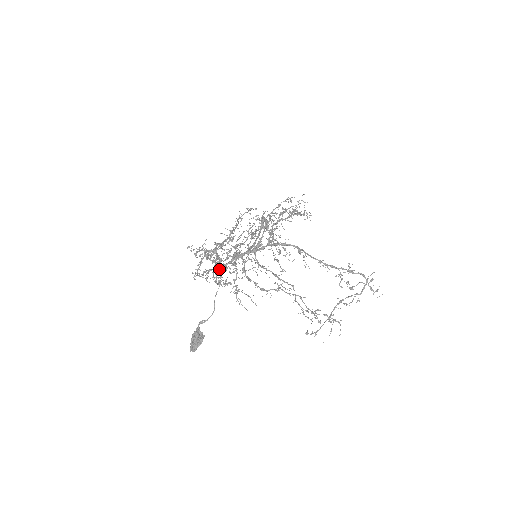
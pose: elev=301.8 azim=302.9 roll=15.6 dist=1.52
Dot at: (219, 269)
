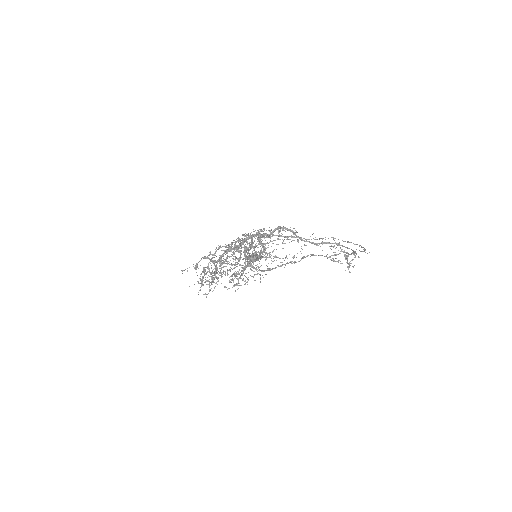
Dot at: (234, 248)
